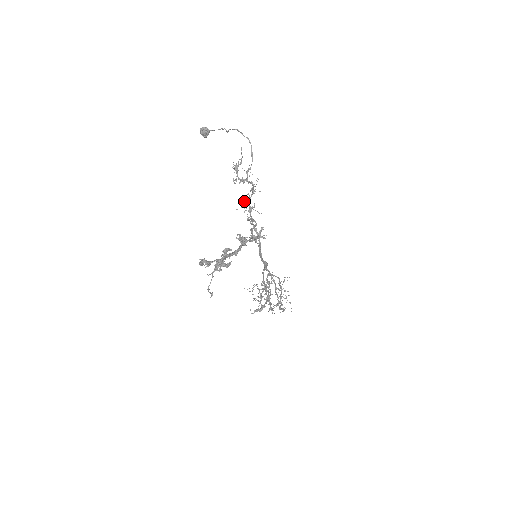
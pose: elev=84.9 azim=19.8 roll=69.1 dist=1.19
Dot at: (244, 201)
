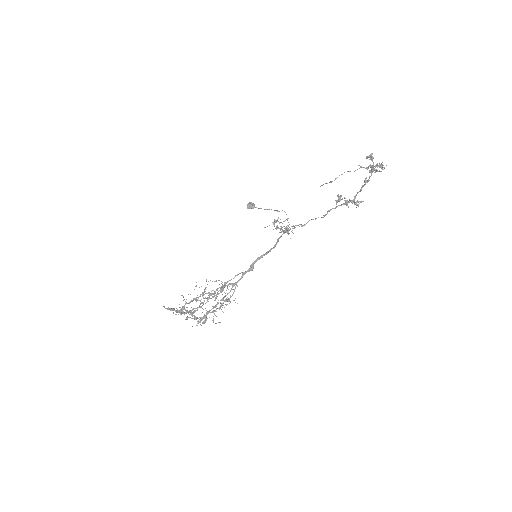
Dot at: occluded
